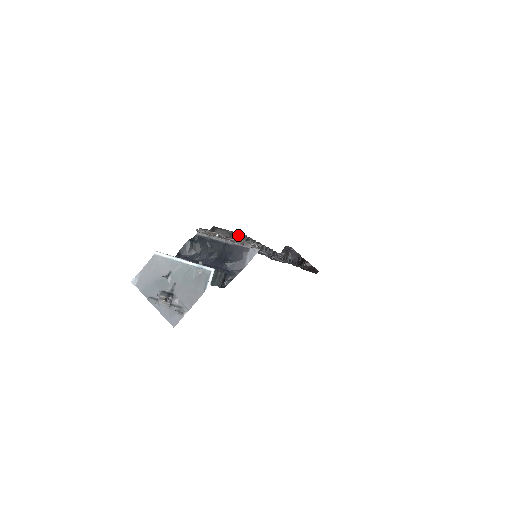
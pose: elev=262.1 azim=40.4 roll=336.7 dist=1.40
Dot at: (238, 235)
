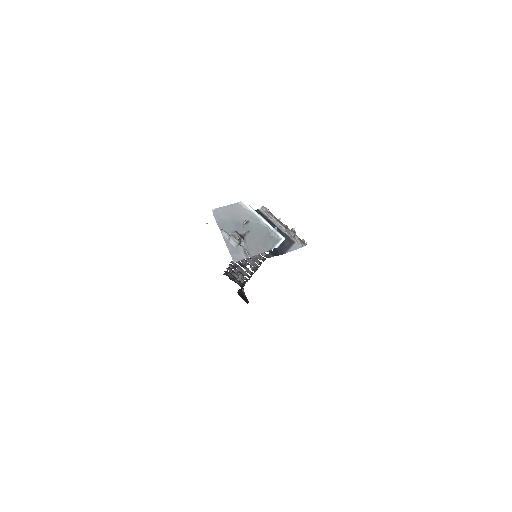
Dot at: occluded
